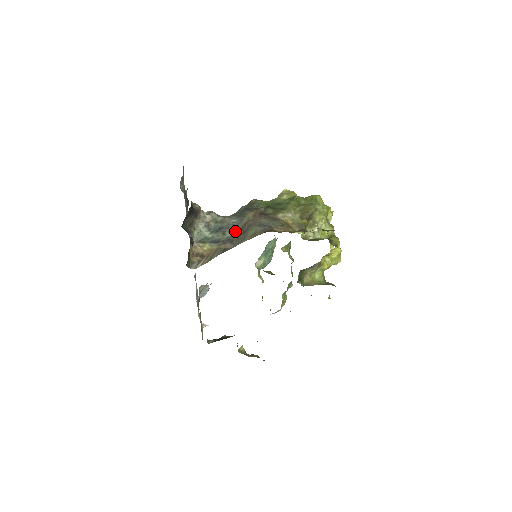
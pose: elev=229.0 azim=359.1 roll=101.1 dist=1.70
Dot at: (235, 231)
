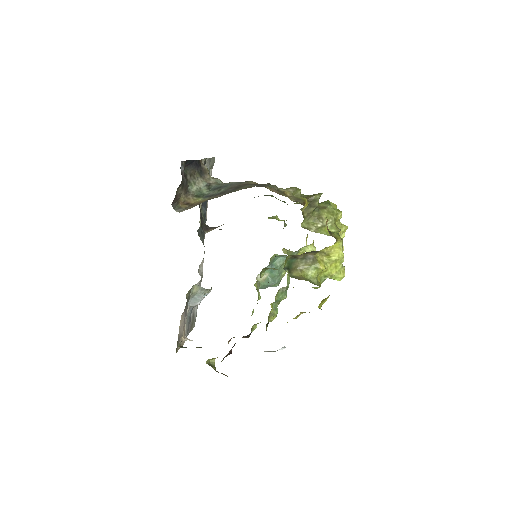
Dot at: (230, 188)
